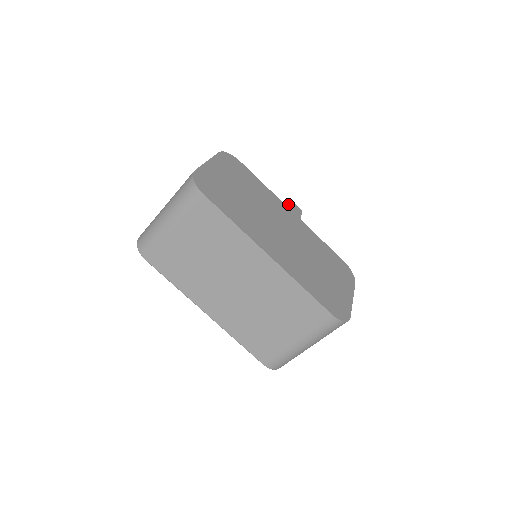
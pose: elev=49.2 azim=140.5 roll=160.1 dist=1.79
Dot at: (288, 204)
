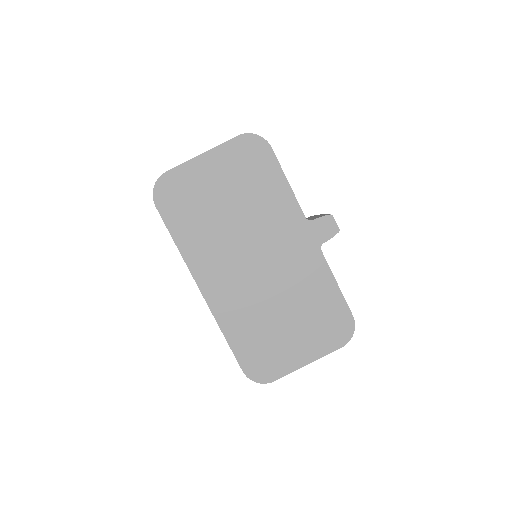
Dot at: (316, 220)
